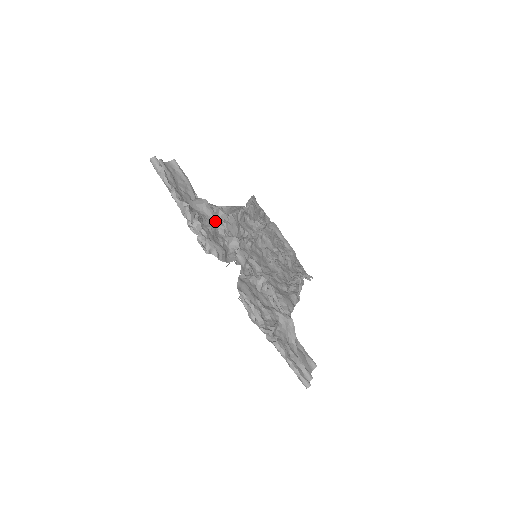
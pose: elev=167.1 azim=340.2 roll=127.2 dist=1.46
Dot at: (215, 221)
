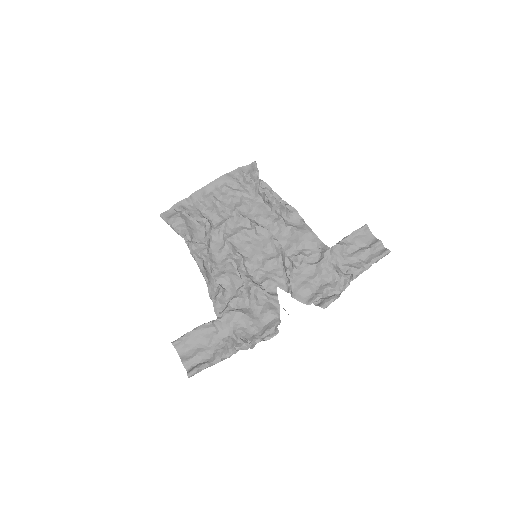
Dot at: (238, 312)
